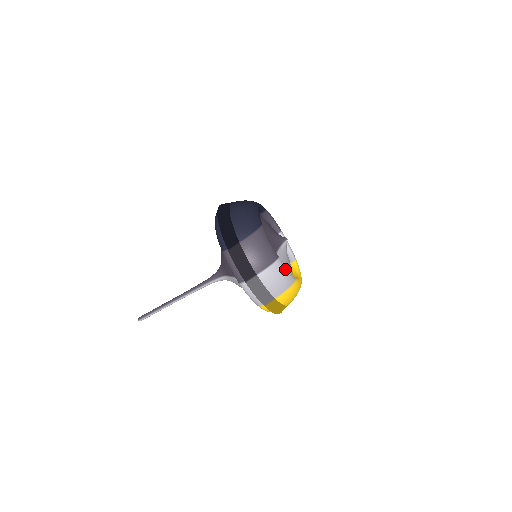
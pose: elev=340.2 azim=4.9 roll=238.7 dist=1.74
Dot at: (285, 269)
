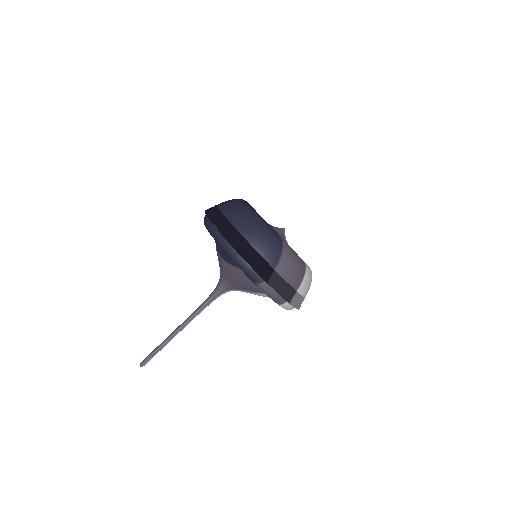
Dot at: (310, 269)
